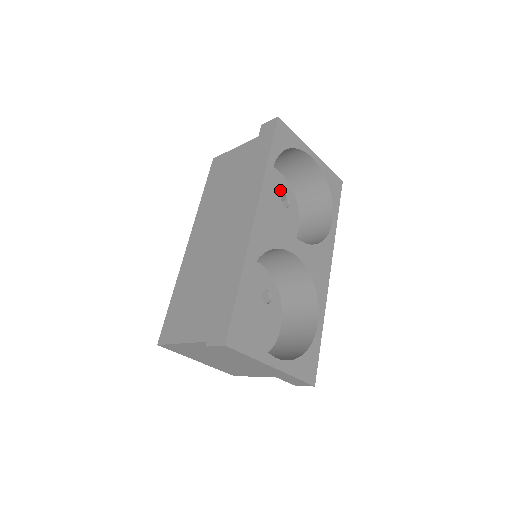
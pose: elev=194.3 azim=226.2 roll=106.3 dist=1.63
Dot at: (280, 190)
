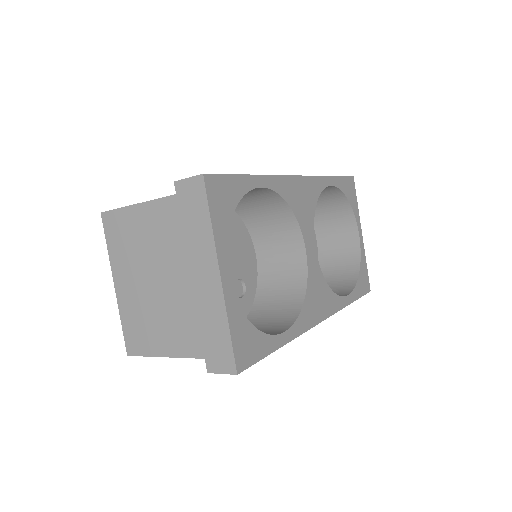
Dot at: occluded
